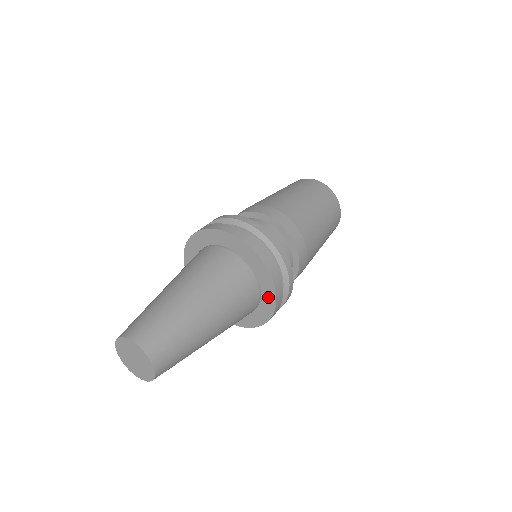
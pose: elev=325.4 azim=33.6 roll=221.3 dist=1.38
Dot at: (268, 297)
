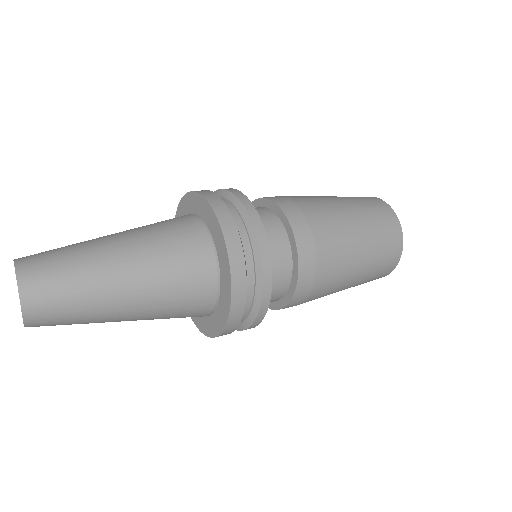
Dot at: (220, 247)
